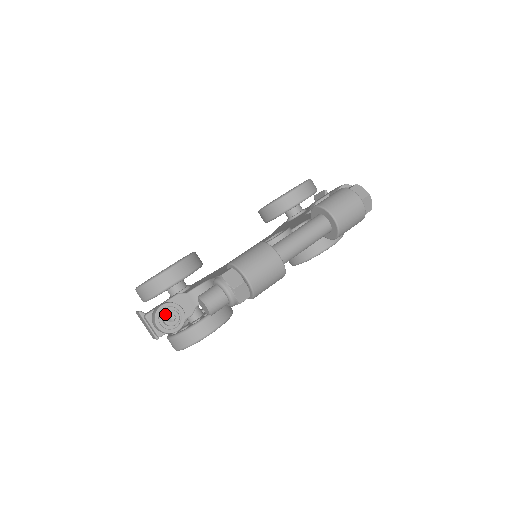
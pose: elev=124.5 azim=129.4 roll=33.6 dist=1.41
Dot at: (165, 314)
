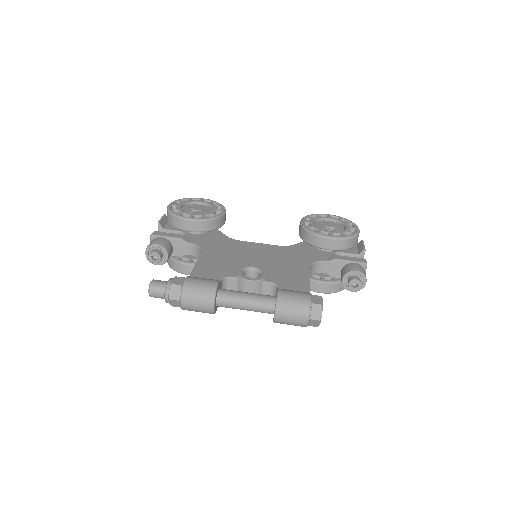
Dot at: (152, 253)
